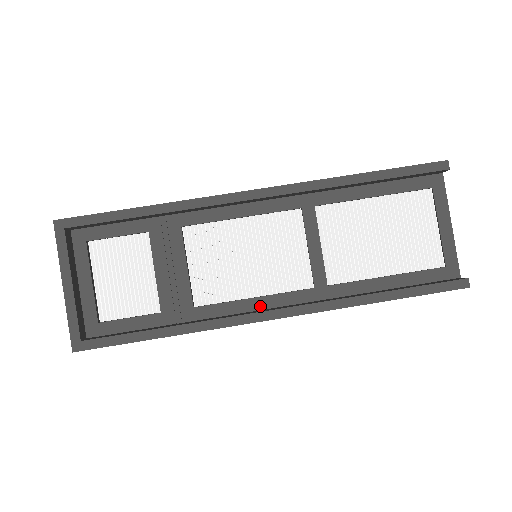
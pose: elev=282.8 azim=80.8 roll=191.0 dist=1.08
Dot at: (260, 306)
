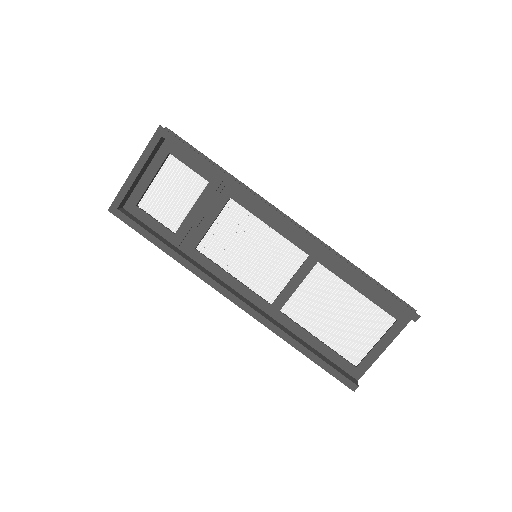
Dot at: (232, 284)
